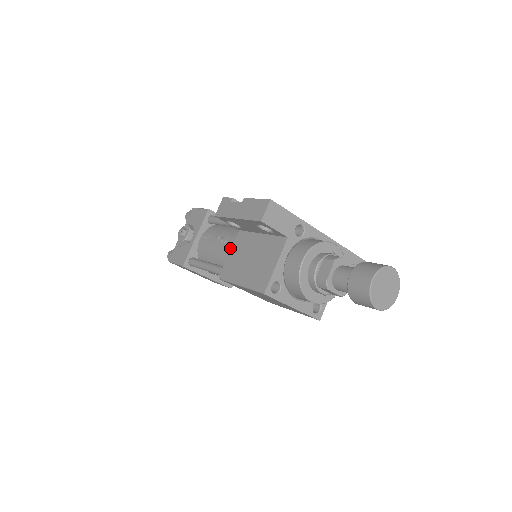
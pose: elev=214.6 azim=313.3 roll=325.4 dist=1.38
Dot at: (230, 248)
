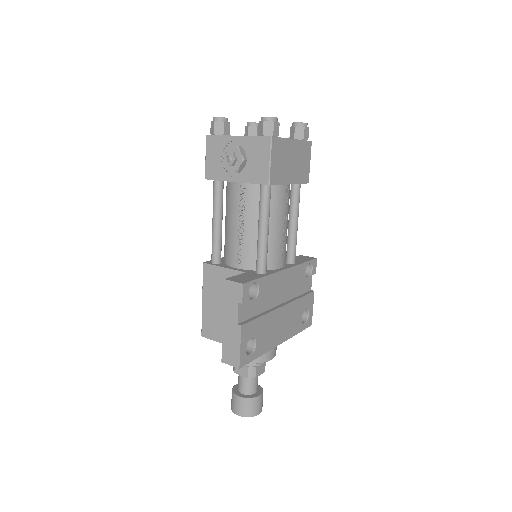
Dot at: (234, 256)
